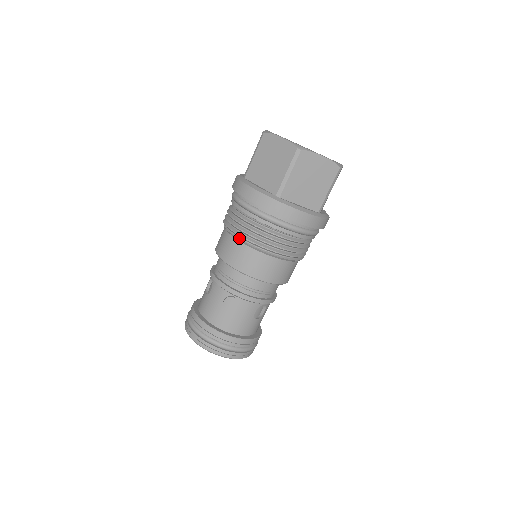
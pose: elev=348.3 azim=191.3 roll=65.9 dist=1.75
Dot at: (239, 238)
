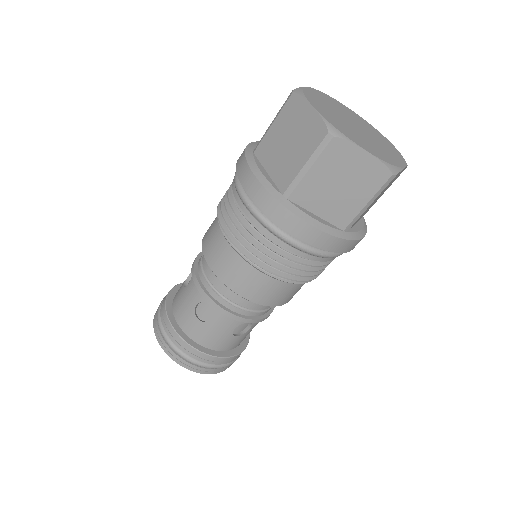
Dot at: (276, 277)
